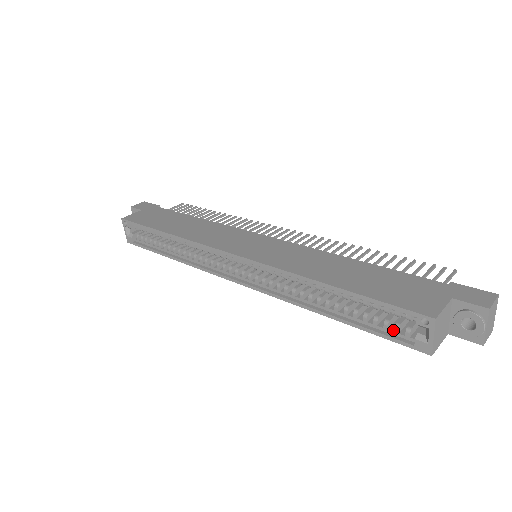
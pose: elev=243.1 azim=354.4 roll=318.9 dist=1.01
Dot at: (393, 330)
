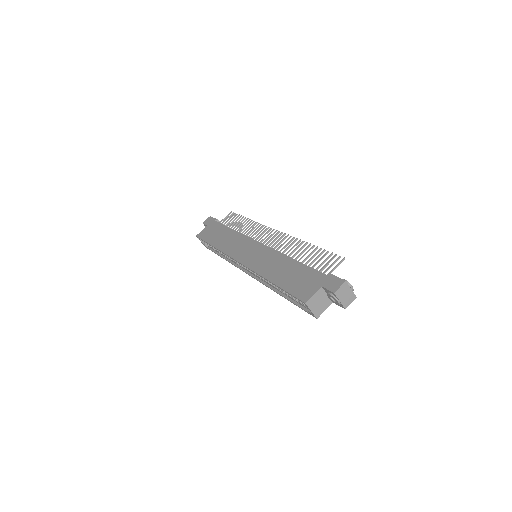
Dot at: occluded
